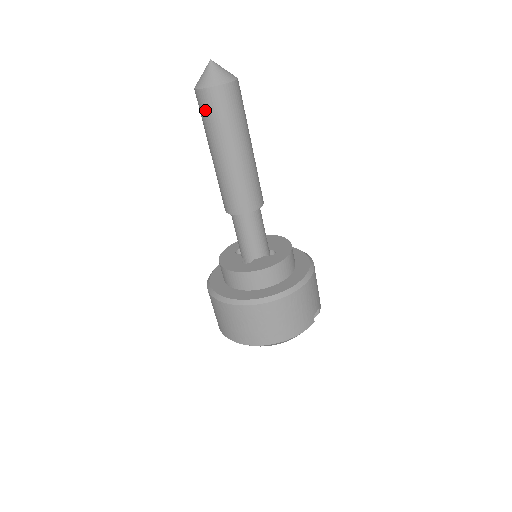
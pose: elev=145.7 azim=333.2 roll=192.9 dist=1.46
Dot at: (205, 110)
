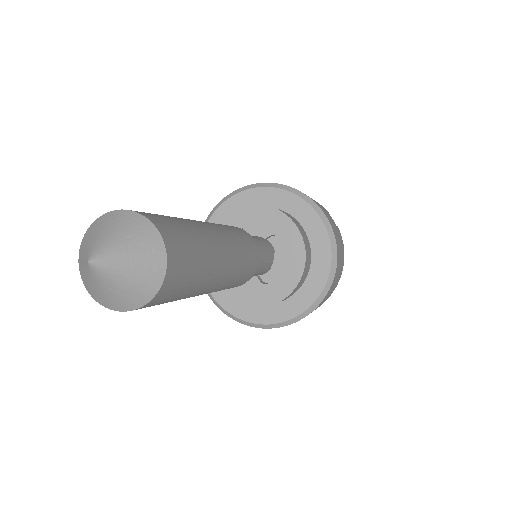
Dot at: occluded
